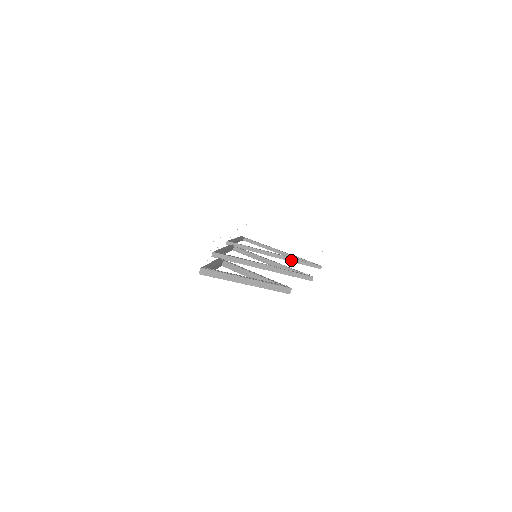
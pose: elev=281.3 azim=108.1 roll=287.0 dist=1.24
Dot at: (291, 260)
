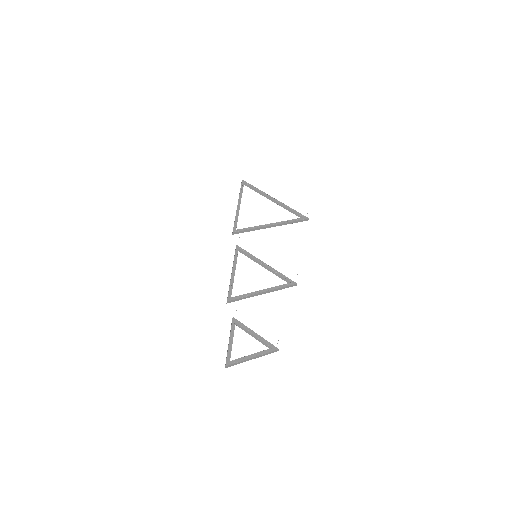
Dot at: (284, 224)
